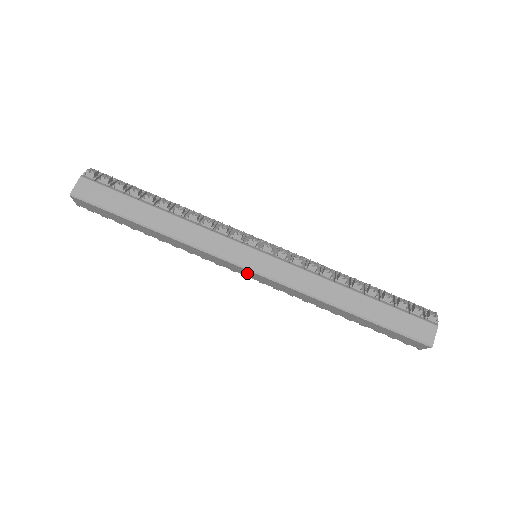
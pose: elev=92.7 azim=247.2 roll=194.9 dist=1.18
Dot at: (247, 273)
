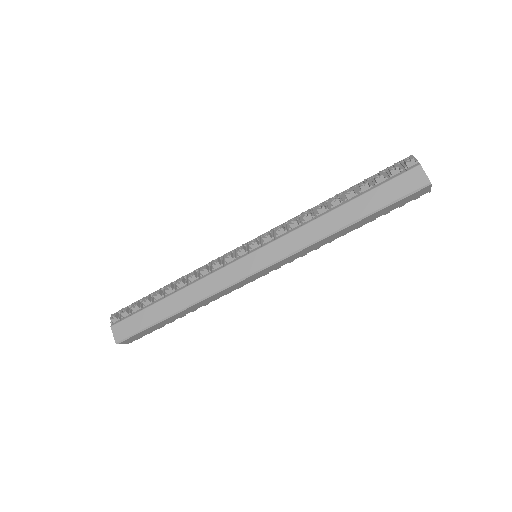
Dot at: (260, 274)
